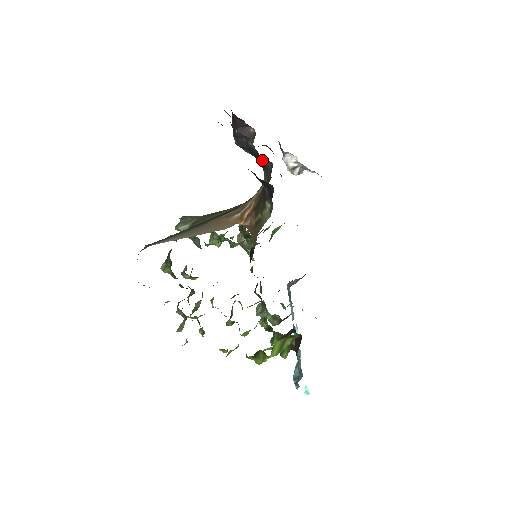
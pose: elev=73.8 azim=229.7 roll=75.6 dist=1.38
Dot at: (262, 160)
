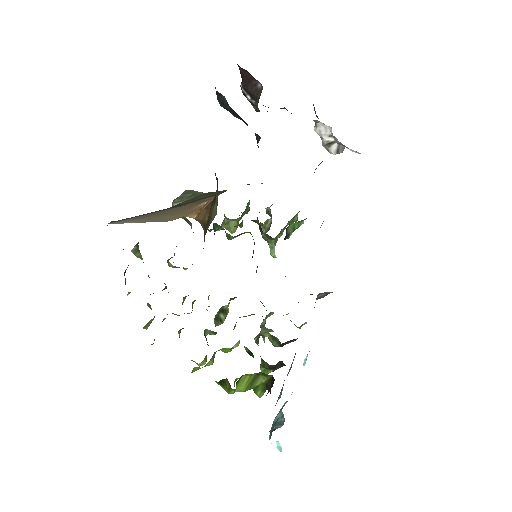
Dot at: occluded
